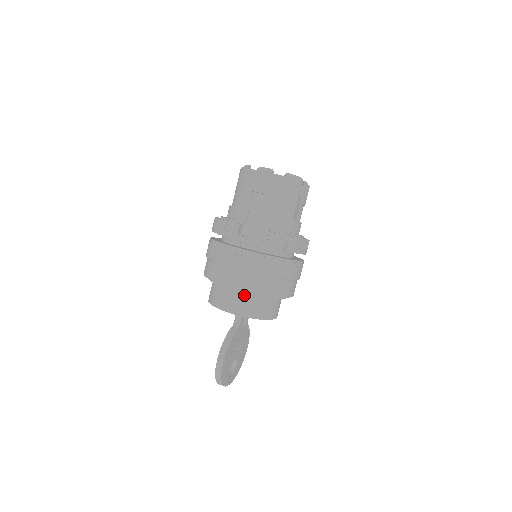
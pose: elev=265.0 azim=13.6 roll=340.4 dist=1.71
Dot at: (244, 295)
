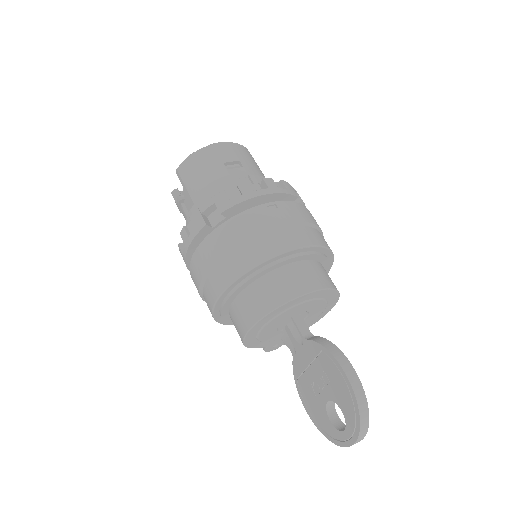
Dot at: (307, 263)
